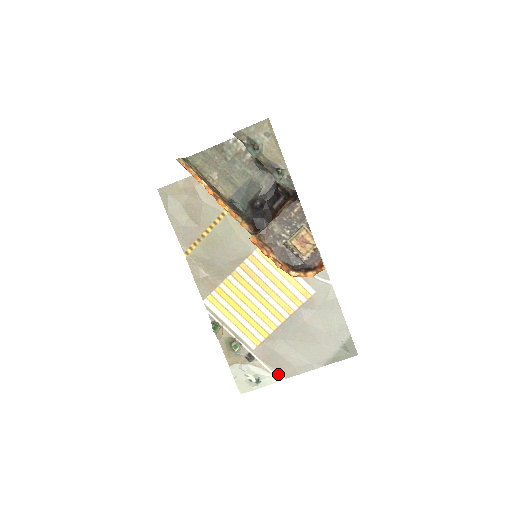
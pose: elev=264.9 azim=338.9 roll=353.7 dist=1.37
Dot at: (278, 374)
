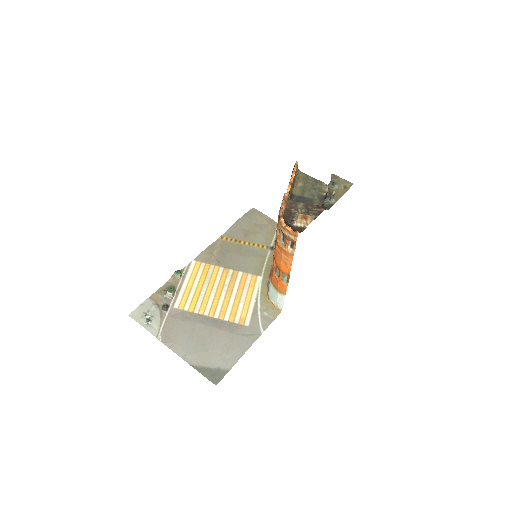
Dot at: (162, 334)
